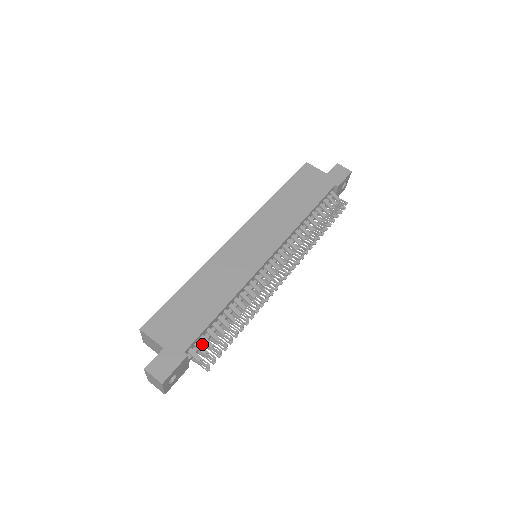
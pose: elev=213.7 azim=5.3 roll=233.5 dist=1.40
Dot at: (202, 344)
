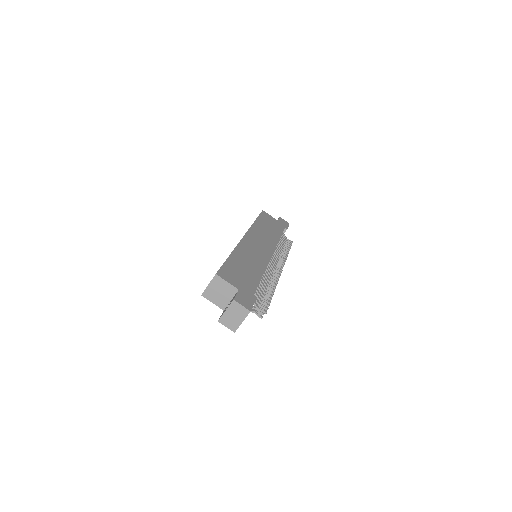
Dot at: occluded
